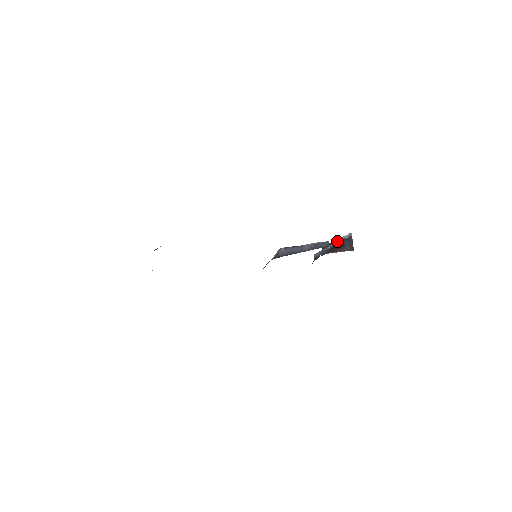
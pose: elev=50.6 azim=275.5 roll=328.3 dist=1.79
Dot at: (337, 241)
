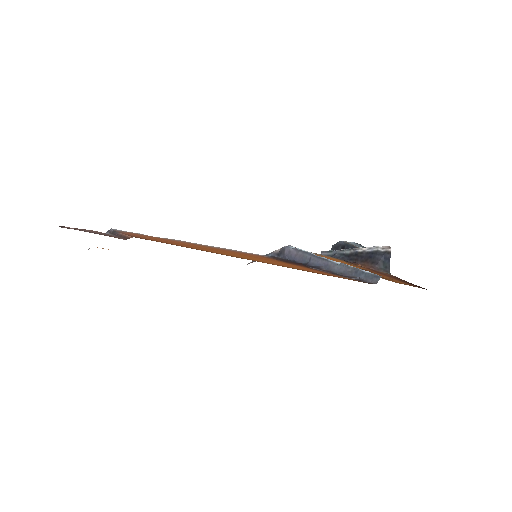
Dot at: (363, 249)
